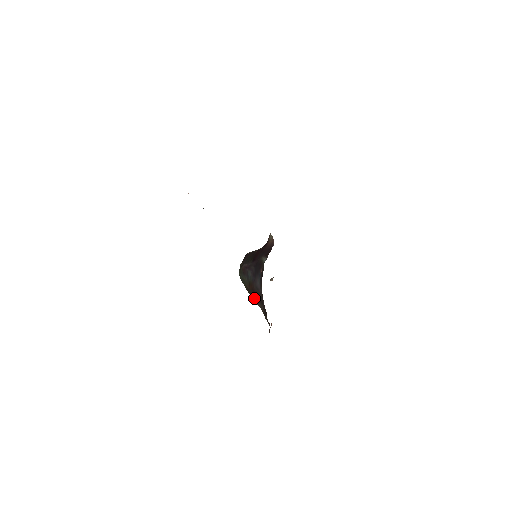
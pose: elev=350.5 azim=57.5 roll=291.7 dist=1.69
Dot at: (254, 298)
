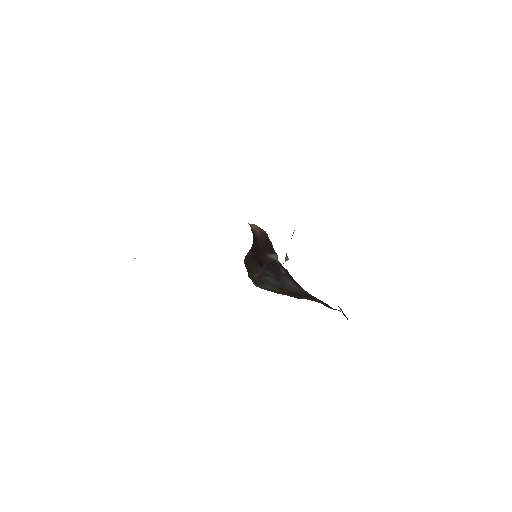
Dot at: occluded
